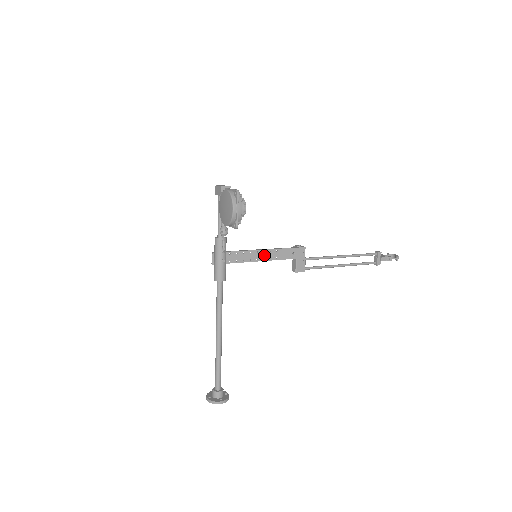
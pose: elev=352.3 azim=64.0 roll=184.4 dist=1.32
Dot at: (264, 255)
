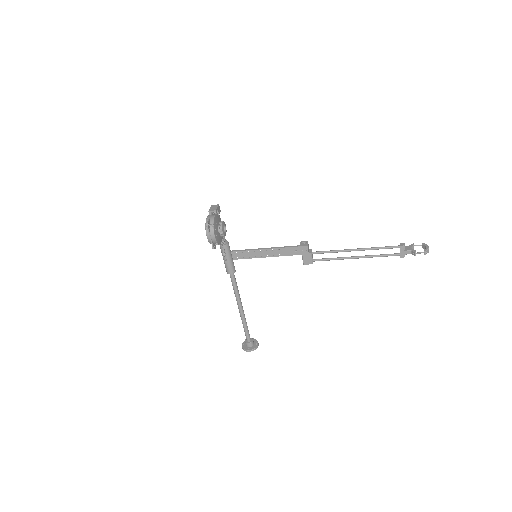
Dot at: (267, 253)
